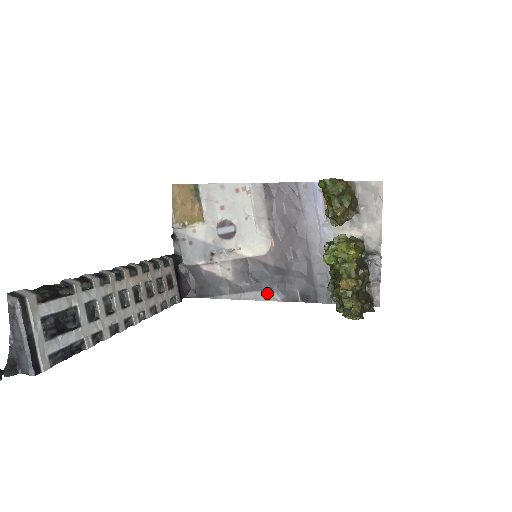
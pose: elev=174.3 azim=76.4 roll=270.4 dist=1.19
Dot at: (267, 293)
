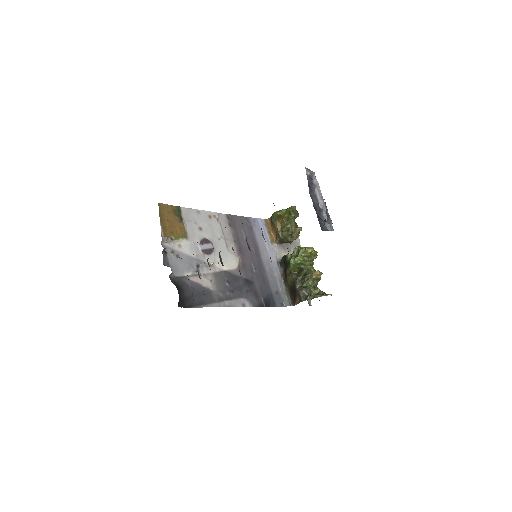
Dot at: (242, 300)
